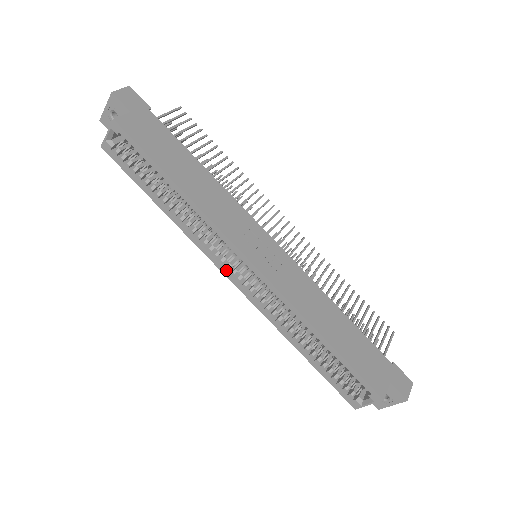
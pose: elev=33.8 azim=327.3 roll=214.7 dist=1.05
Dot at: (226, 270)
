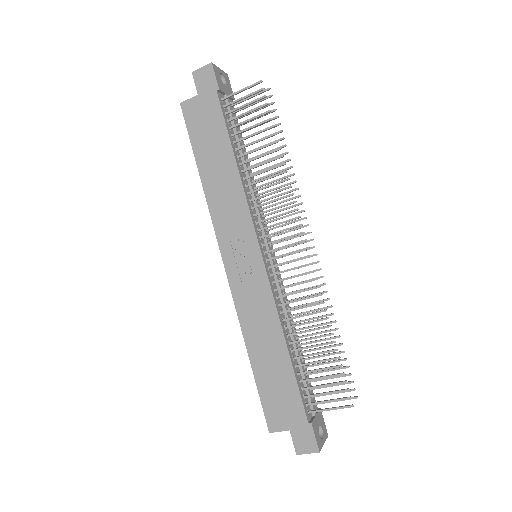
Dot at: occluded
